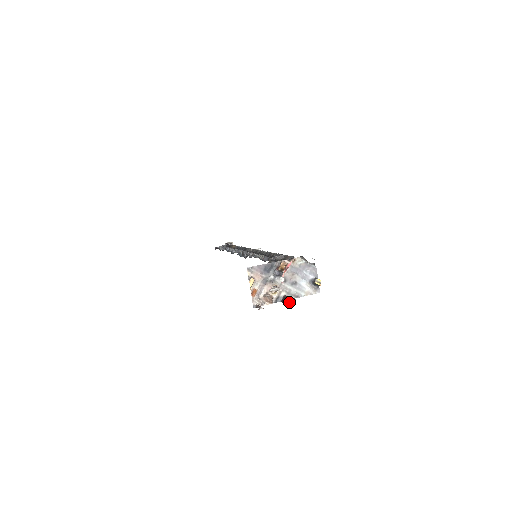
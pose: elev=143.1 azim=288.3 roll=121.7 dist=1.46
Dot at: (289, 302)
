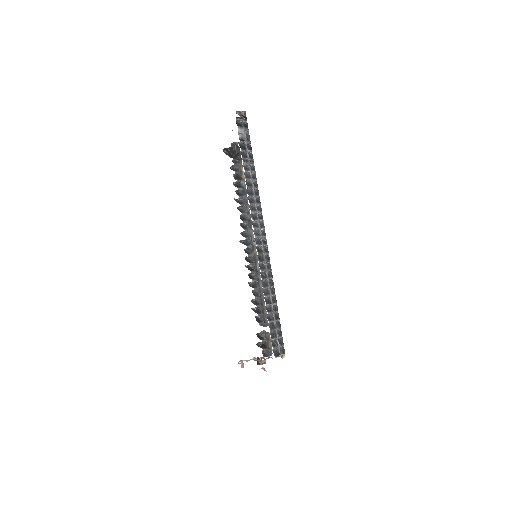
Dot at: occluded
